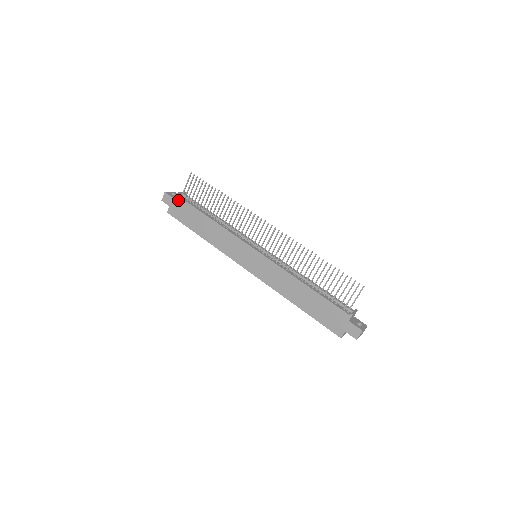
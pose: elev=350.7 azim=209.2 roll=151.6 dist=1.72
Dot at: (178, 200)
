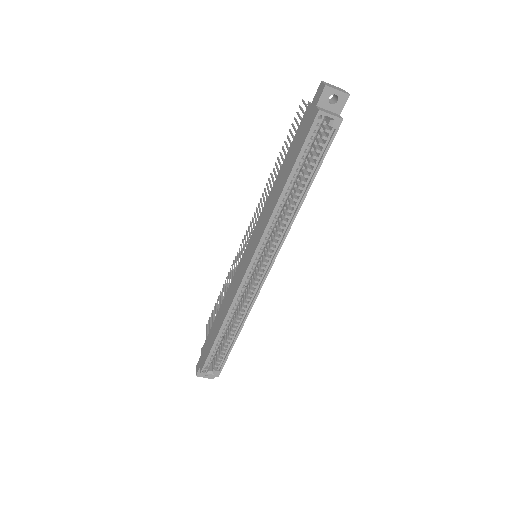
Dot at: (203, 350)
